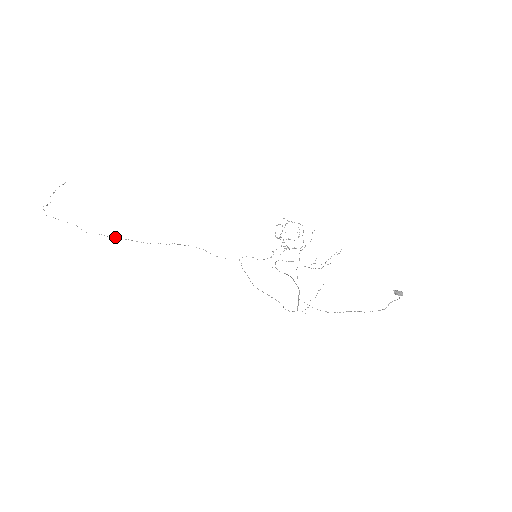
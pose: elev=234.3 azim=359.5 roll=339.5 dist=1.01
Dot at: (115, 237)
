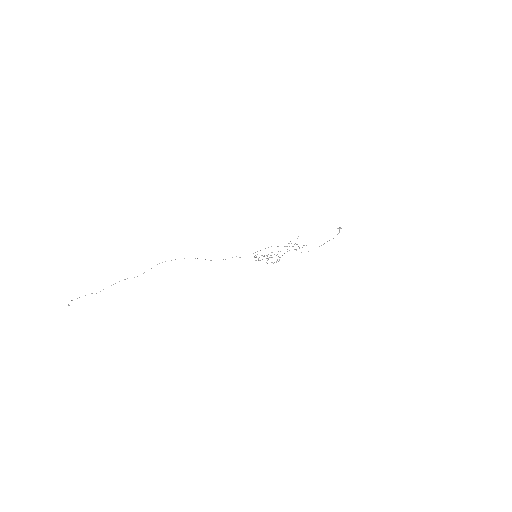
Dot at: occluded
